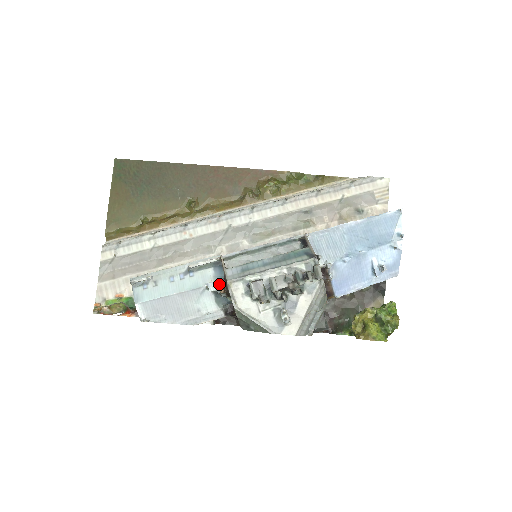
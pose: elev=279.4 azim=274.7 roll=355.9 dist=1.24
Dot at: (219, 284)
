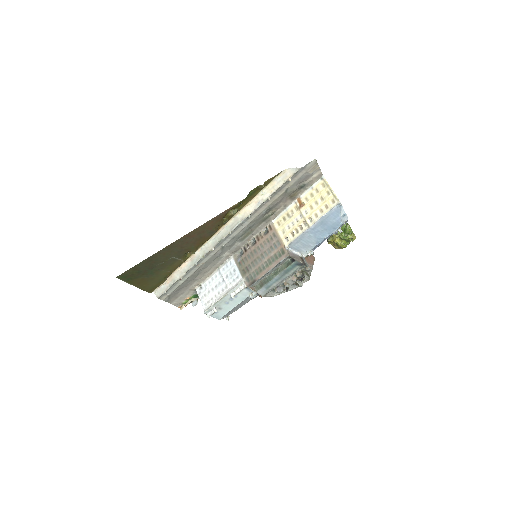
Dot at: occluded
